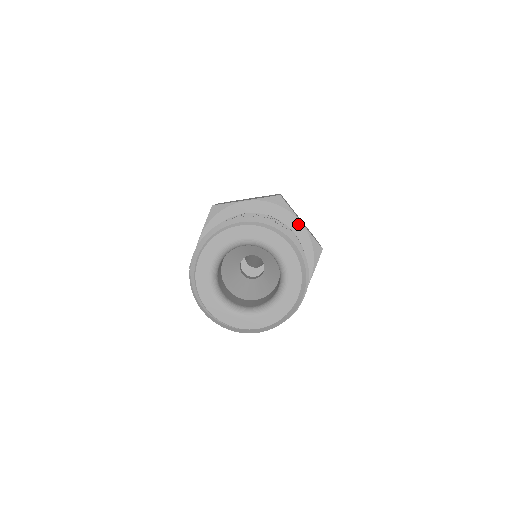
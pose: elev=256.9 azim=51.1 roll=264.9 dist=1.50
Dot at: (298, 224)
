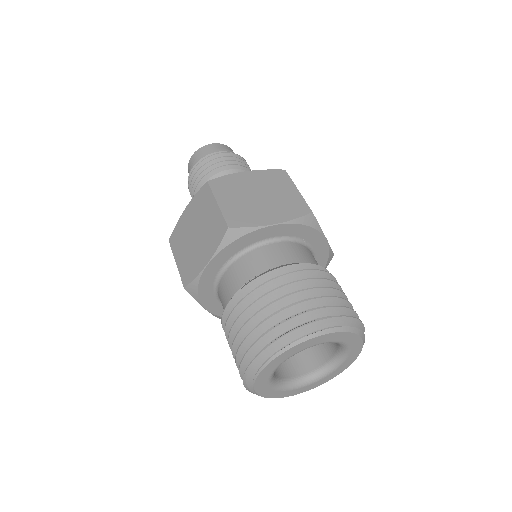
Dot at: (323, 241)
